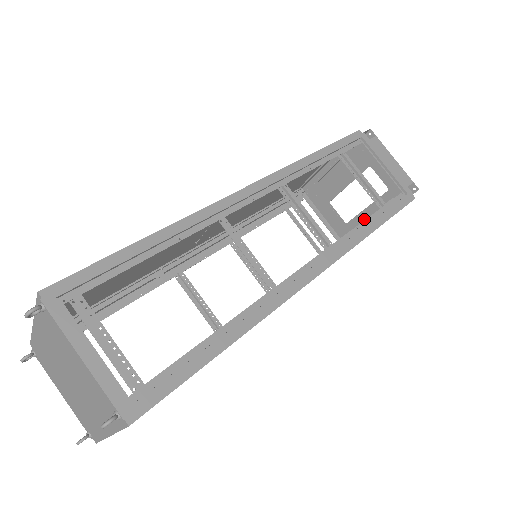
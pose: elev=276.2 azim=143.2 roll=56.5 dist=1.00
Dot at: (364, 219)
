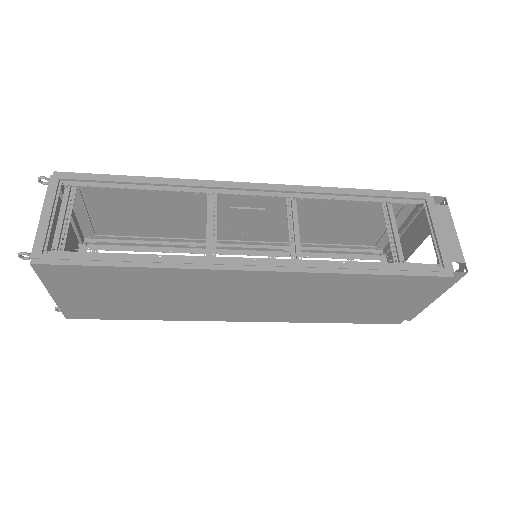
Dot at: occluded
